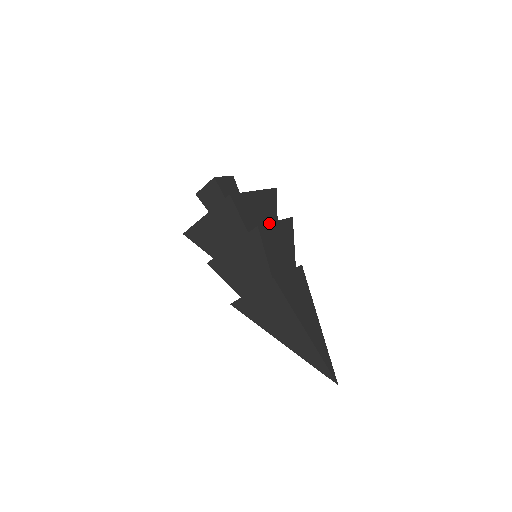
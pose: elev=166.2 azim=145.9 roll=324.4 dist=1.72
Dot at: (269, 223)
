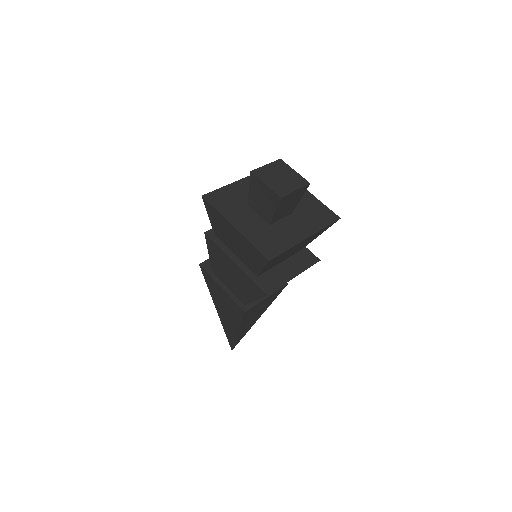
Dot at: occluded
